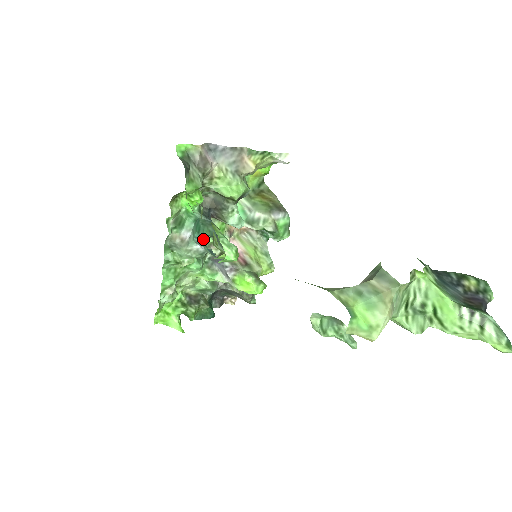
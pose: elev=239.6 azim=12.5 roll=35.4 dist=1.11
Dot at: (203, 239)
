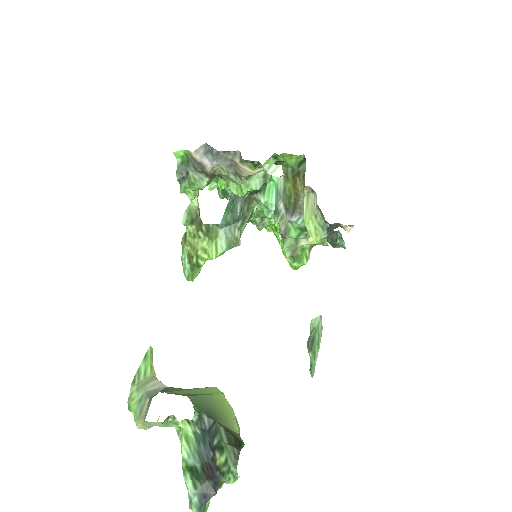
Dot at: occluded
